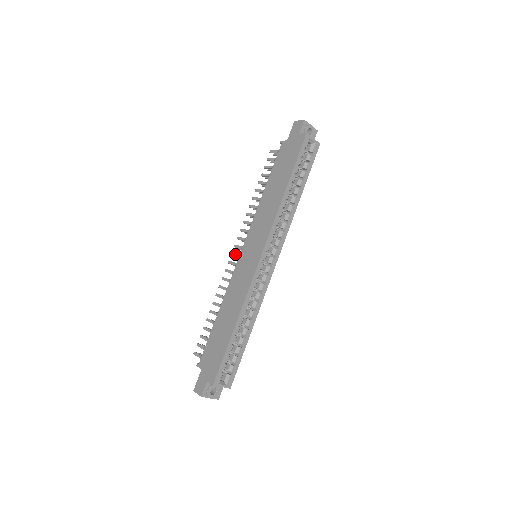
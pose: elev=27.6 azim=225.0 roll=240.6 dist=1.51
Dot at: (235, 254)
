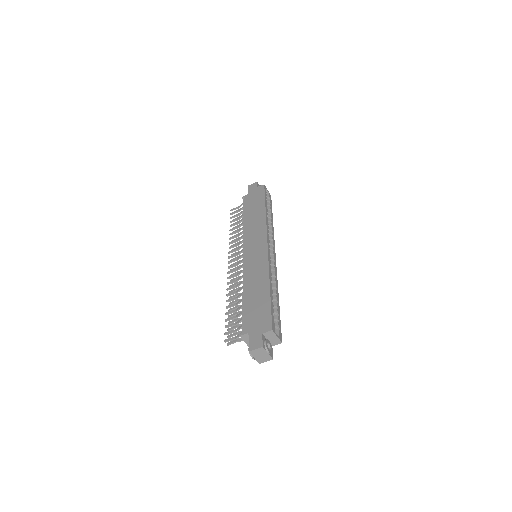
Dot at: (233, 265)
